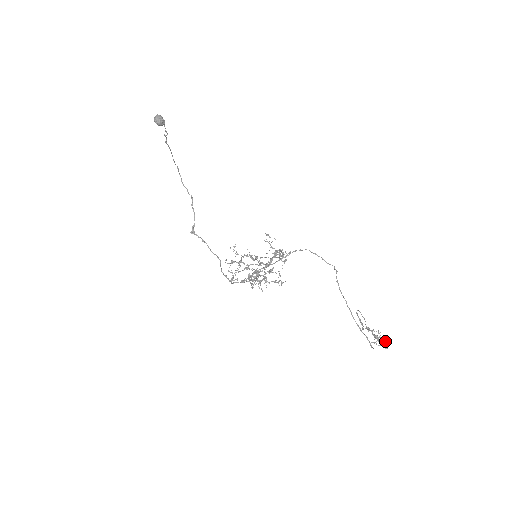
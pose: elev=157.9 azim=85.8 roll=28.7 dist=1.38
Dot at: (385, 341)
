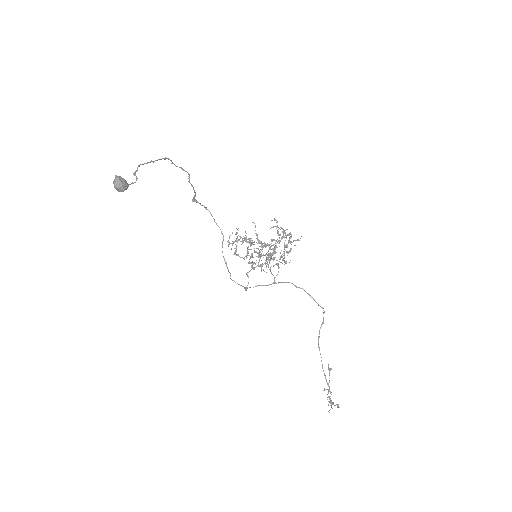
Dot at: (338, 406)
